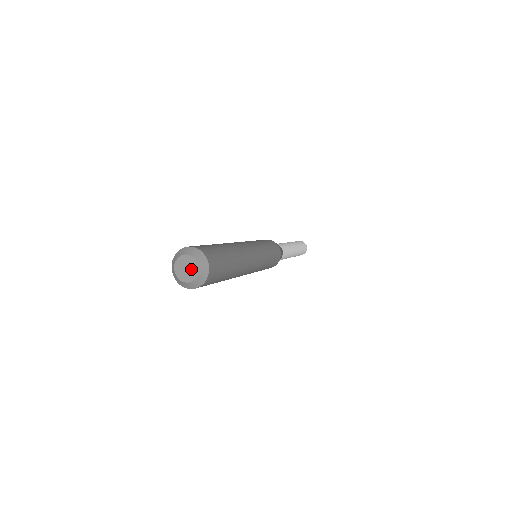
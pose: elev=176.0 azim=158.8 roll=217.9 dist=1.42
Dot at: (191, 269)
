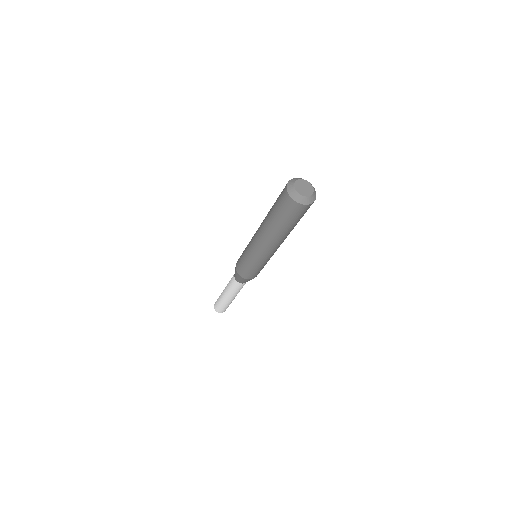
Dot at: (308, 188)
